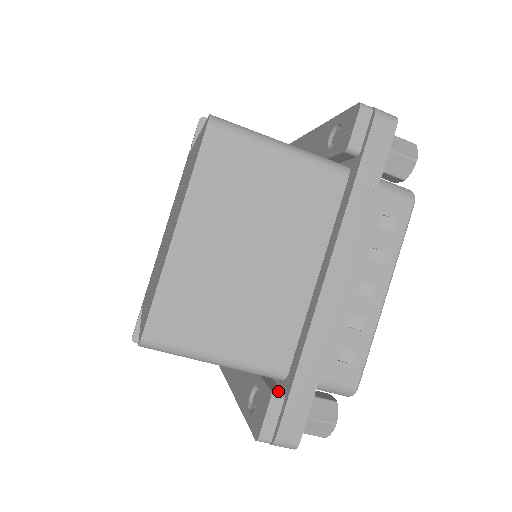
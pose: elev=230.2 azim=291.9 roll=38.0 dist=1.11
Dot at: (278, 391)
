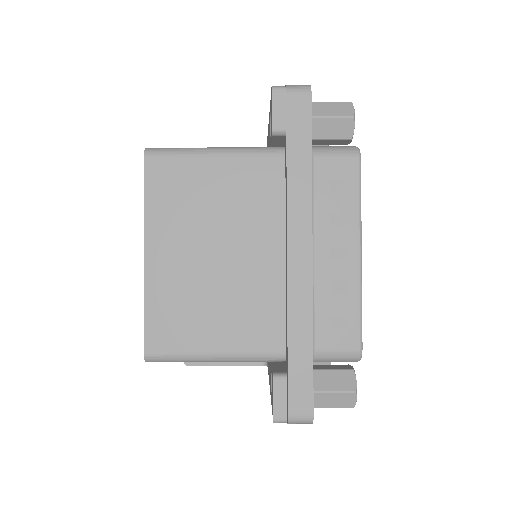
Dot at: (281, 372)
